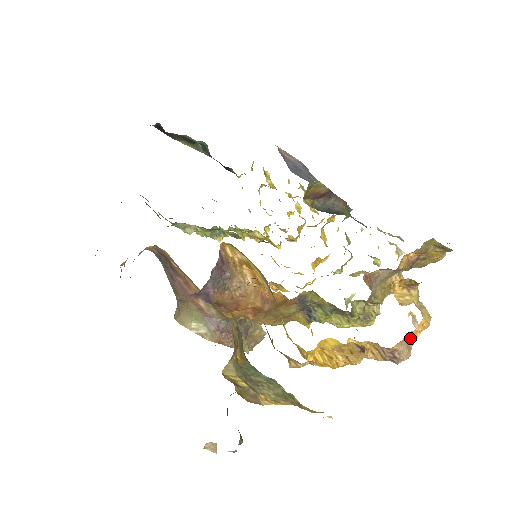
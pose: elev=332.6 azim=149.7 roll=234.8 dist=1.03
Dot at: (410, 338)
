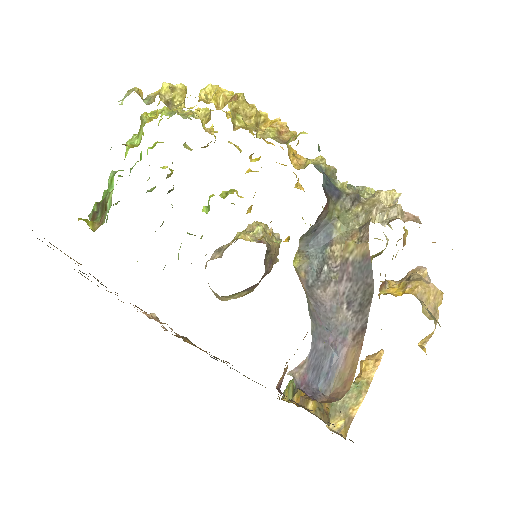
Dot at: occluded
